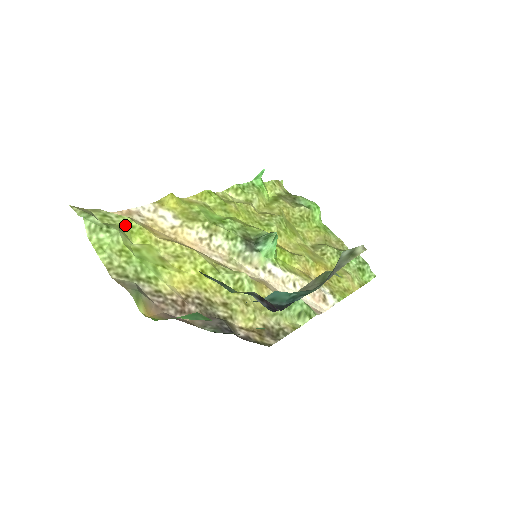
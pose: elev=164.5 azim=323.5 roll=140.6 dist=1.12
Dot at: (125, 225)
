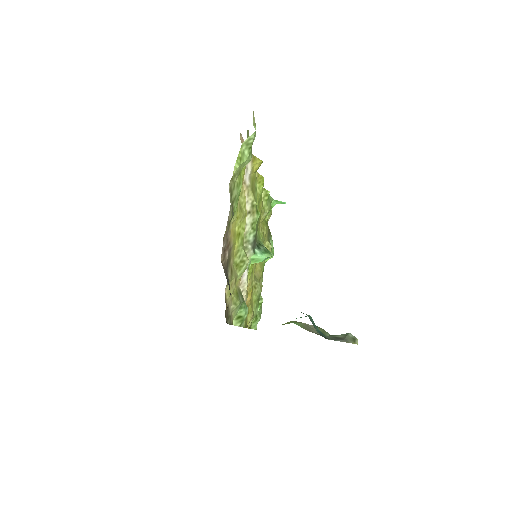
Dot at: occluded
